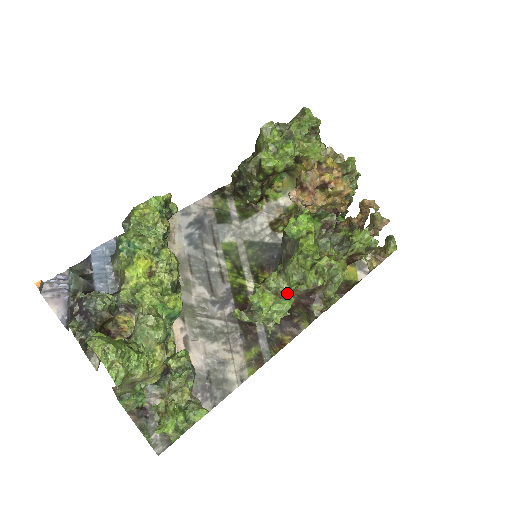
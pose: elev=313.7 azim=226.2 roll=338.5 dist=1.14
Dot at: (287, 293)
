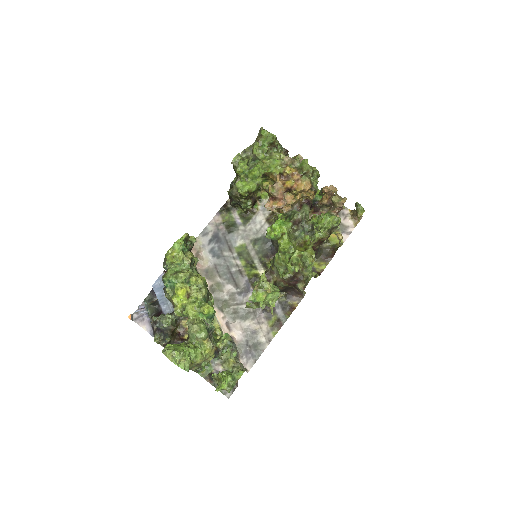
Dot at: (271, 289)
